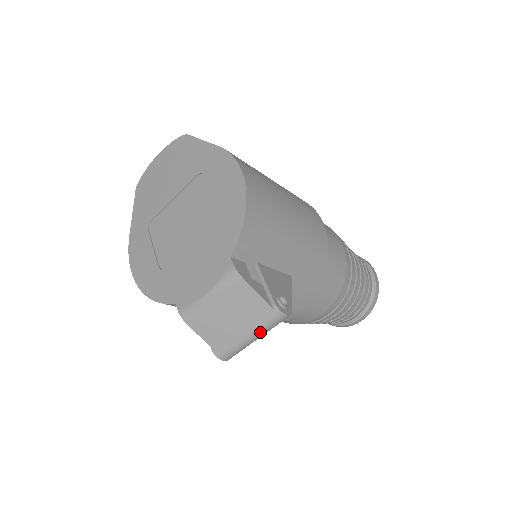
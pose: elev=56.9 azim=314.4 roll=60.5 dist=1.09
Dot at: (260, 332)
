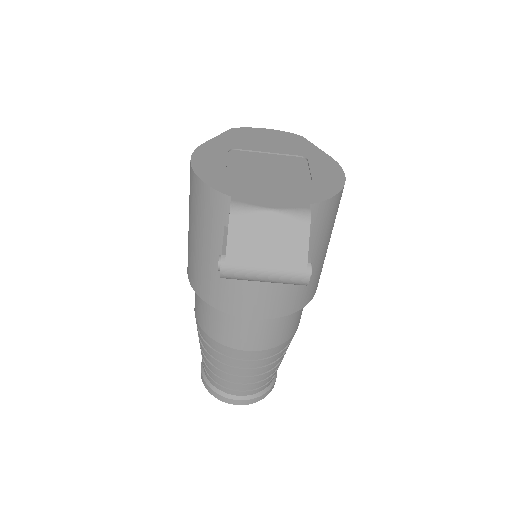
Dot at: (277, 274)
